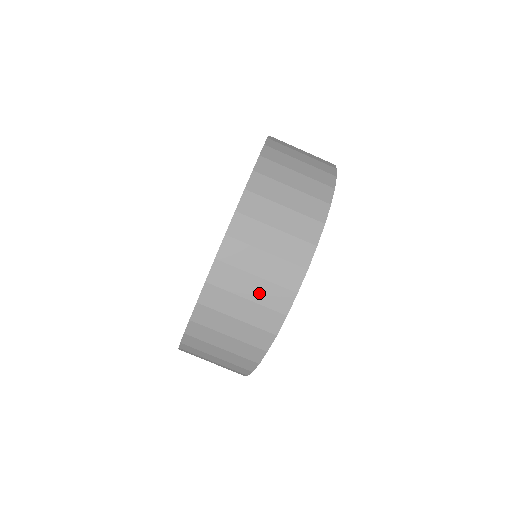
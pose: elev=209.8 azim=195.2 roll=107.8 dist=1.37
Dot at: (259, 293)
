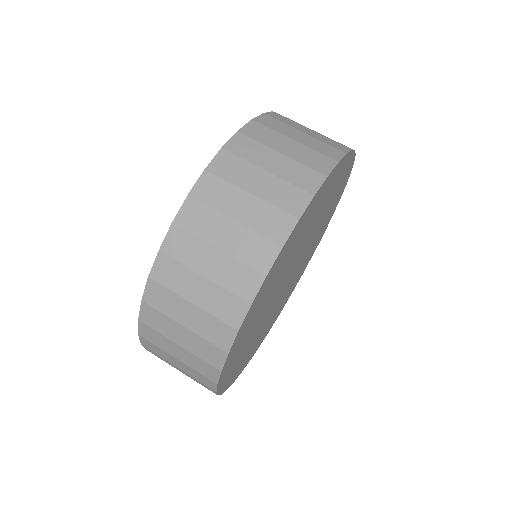
Dot at: (189, 343)
